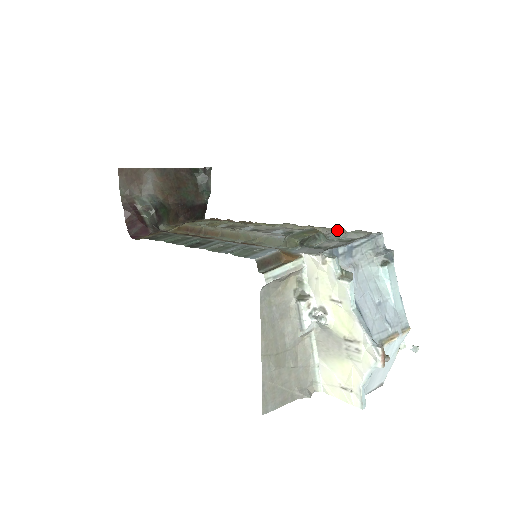
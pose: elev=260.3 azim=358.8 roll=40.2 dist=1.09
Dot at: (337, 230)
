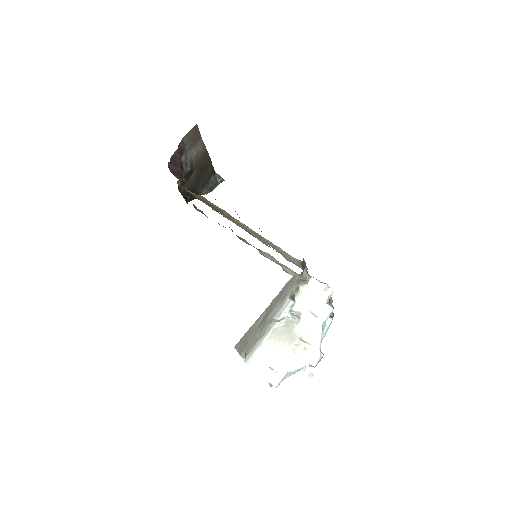
Dot at: occluded
